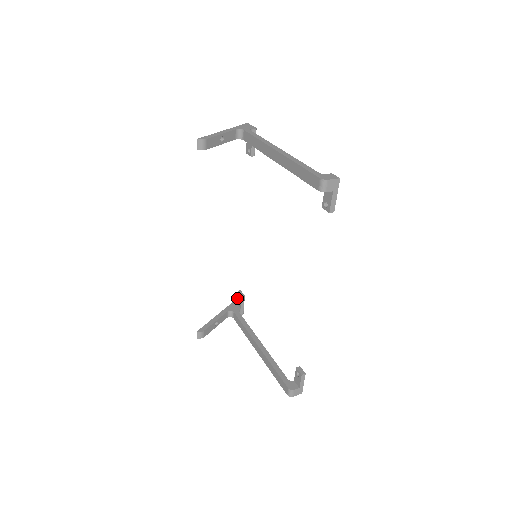
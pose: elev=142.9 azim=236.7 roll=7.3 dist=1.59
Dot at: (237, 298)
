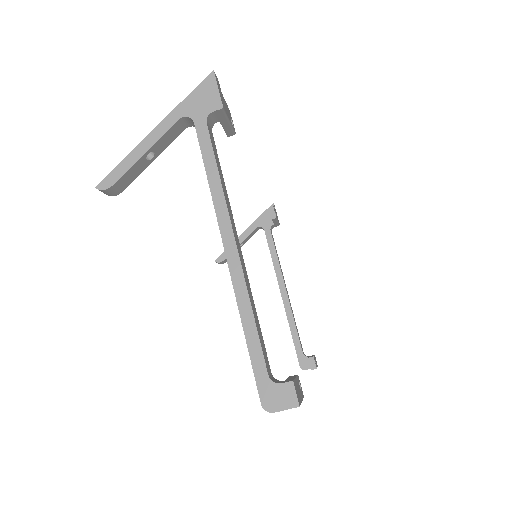
Dot at: occluded
